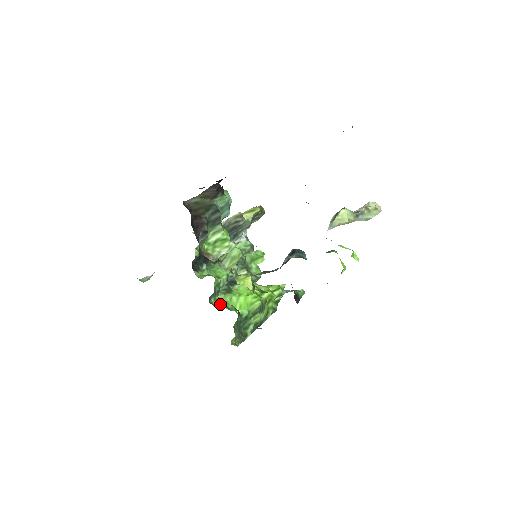
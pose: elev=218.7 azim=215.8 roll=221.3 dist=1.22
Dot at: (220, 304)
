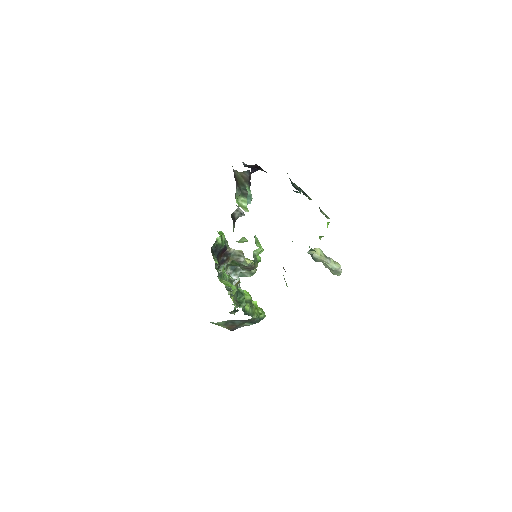
Dot at: (224, 283)
